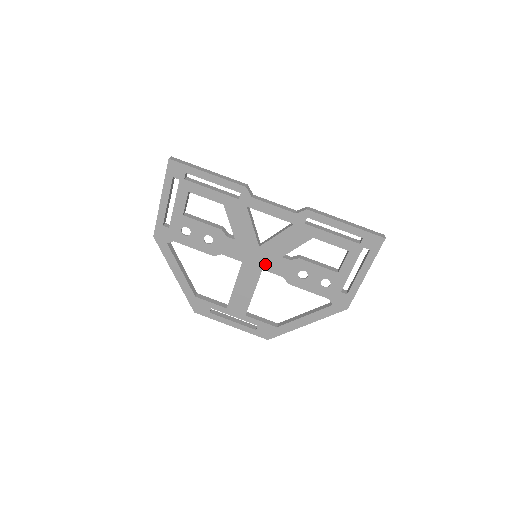
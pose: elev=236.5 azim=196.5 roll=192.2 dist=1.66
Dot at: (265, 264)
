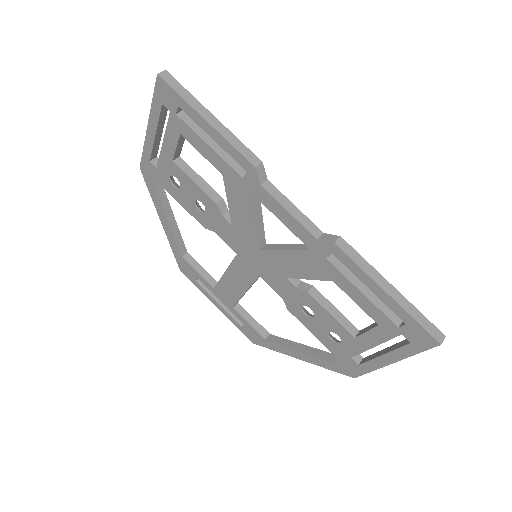
Dot at: (264, 272)
